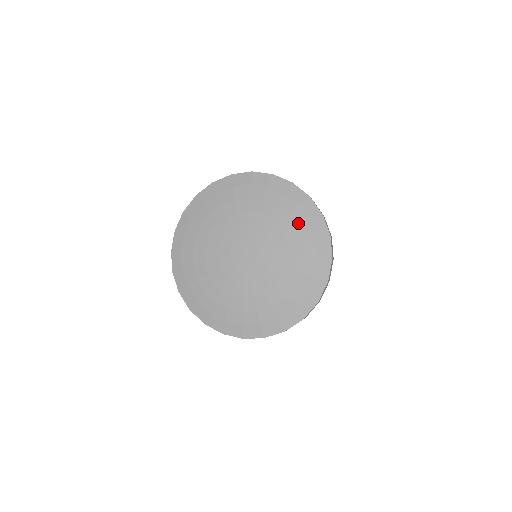
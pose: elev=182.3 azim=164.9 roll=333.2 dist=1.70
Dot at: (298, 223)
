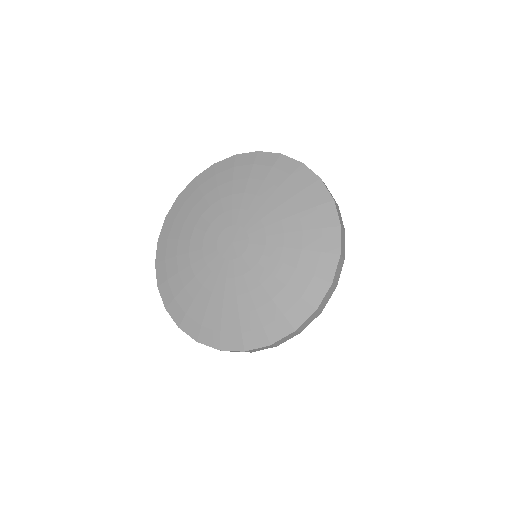
Dot at: (307, 226)
